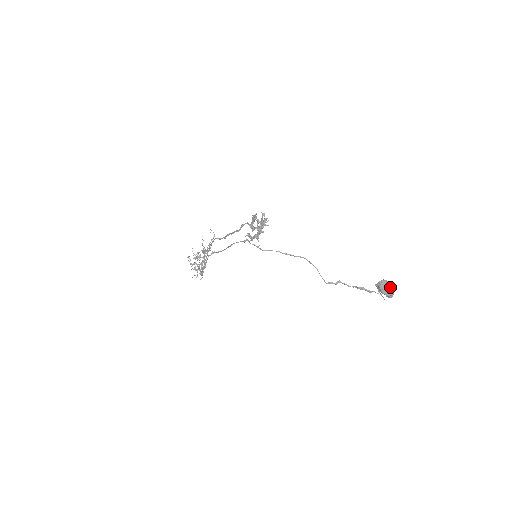
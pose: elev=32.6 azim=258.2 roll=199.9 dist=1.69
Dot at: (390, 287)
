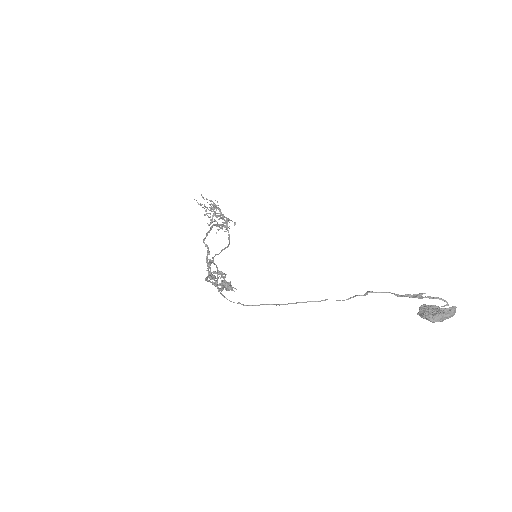
Dot at: (440, 319)
